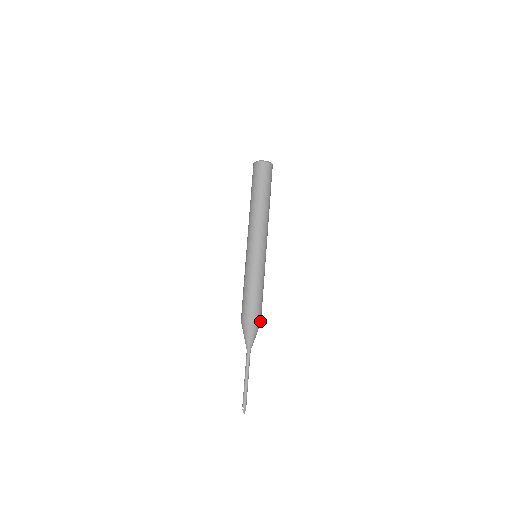
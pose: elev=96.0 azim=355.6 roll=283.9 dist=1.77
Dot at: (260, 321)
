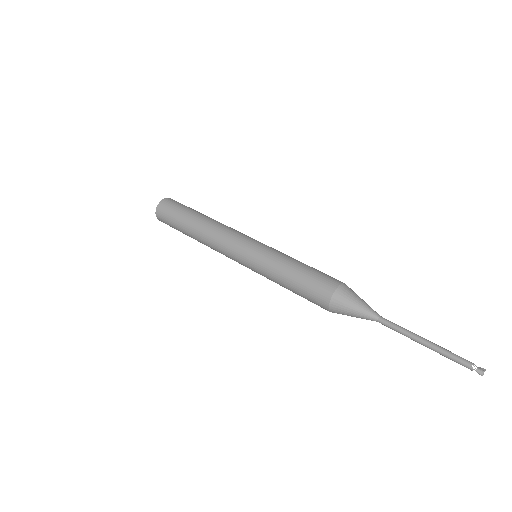
Dot at: occluded
